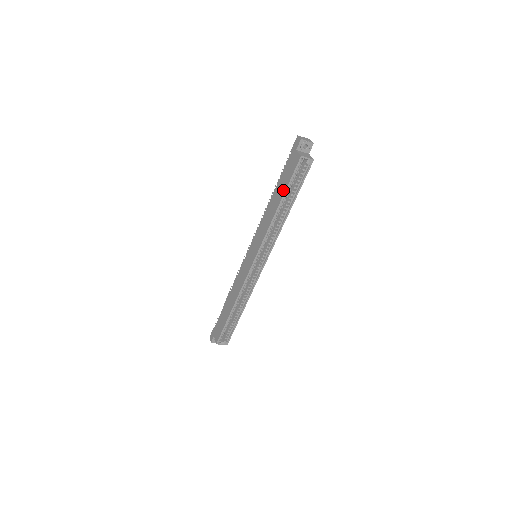
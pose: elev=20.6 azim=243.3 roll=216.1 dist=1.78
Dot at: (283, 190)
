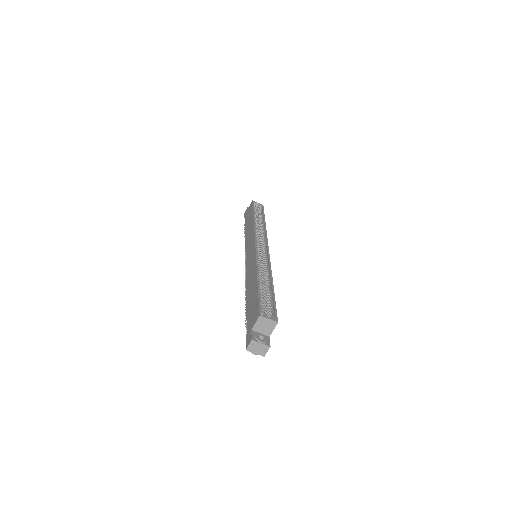
Dot at: (251, 215)
